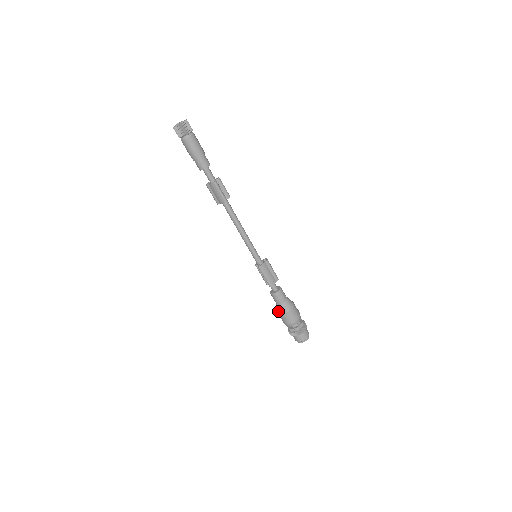
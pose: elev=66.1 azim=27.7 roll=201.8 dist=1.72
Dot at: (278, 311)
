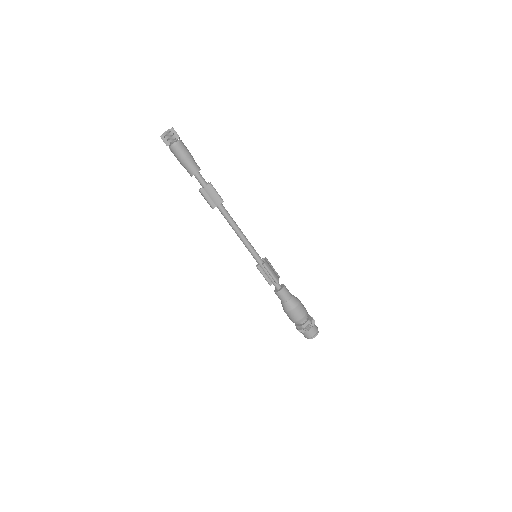
Dot at: (289, 308)
